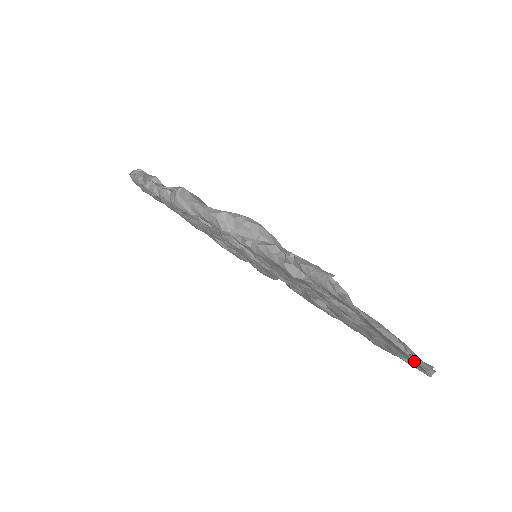
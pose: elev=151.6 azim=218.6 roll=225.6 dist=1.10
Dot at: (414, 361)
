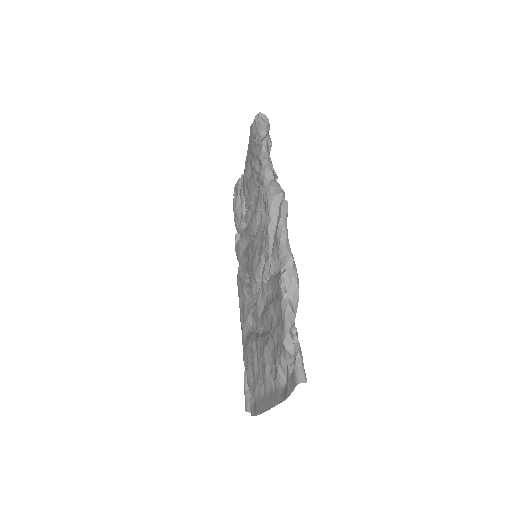
Dot at: (260, 412)
